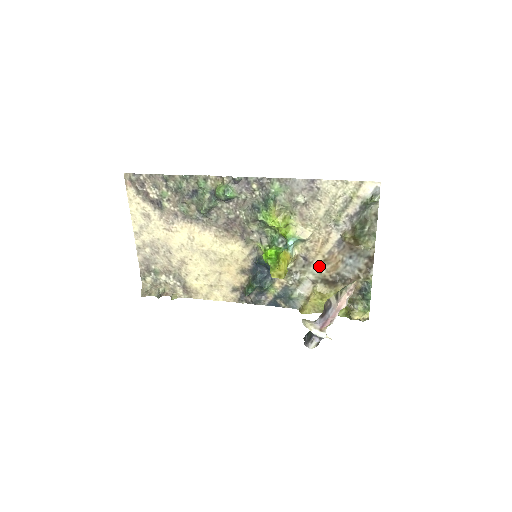
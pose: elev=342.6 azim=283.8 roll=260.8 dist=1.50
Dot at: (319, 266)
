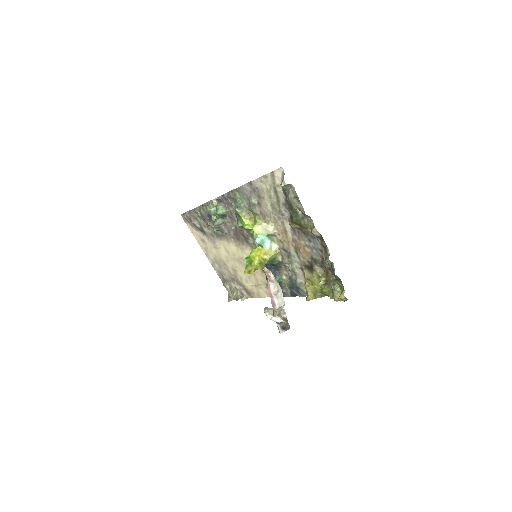
Dot at: (296, 254)
